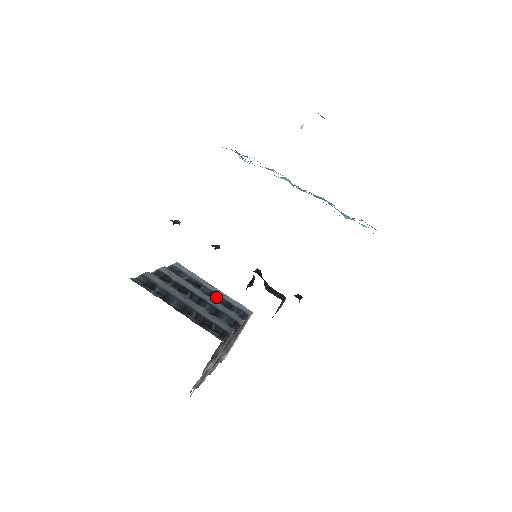
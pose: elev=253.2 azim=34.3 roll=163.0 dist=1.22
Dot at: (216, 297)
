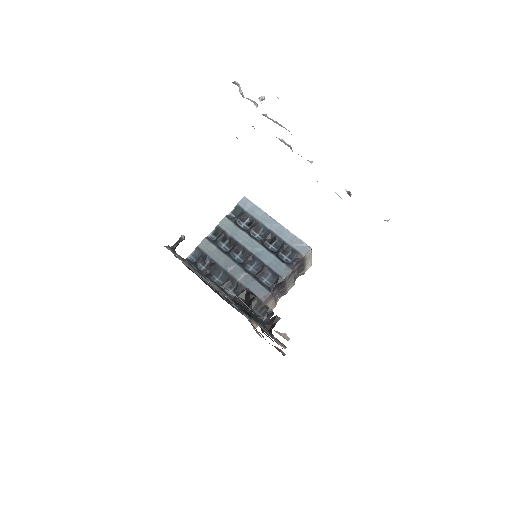
Dot at: (274, 239)
